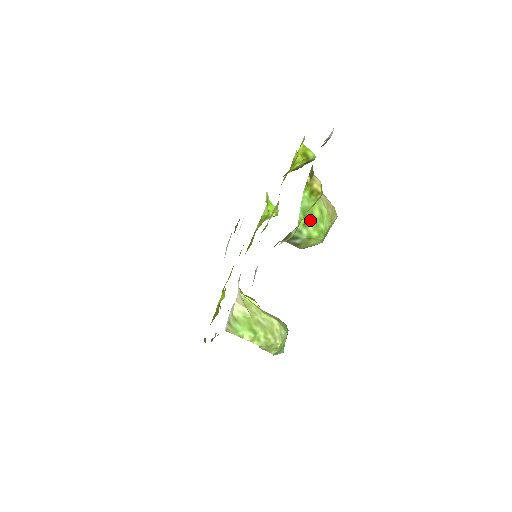
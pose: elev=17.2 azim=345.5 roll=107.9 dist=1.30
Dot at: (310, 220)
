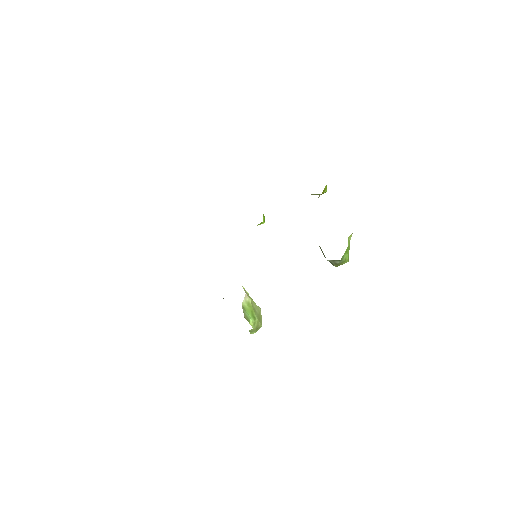
Dot at: (347, 248)
